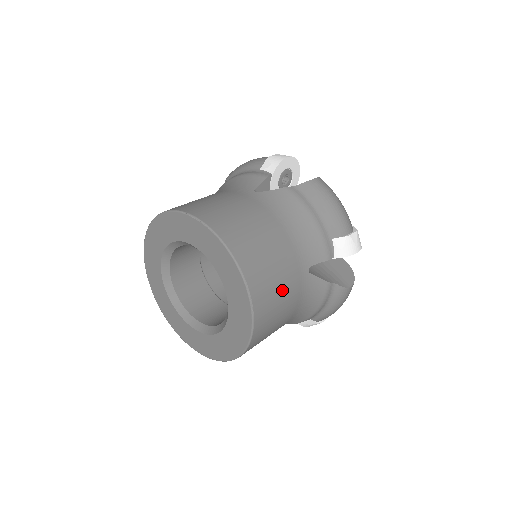
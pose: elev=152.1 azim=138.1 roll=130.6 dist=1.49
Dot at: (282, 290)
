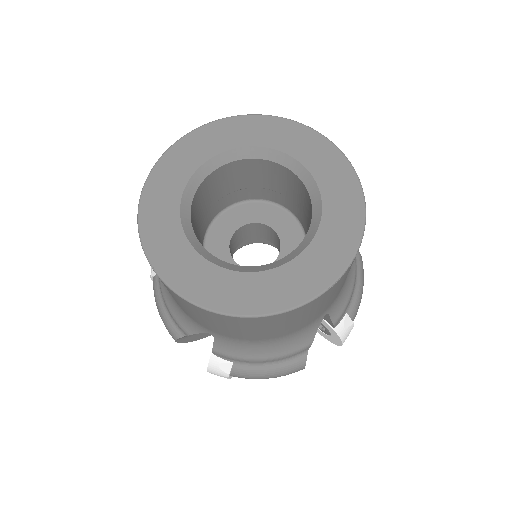
Dot at: (327, 303)
